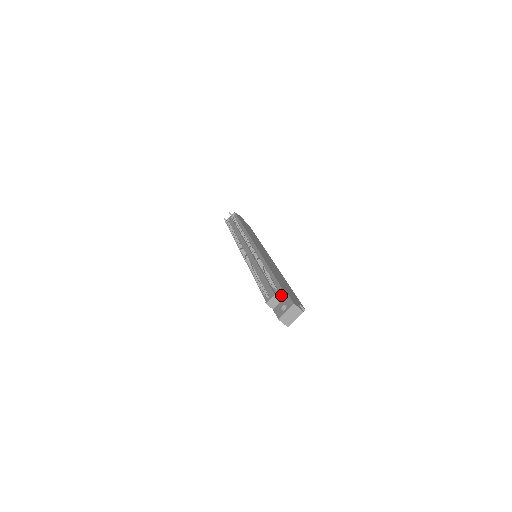
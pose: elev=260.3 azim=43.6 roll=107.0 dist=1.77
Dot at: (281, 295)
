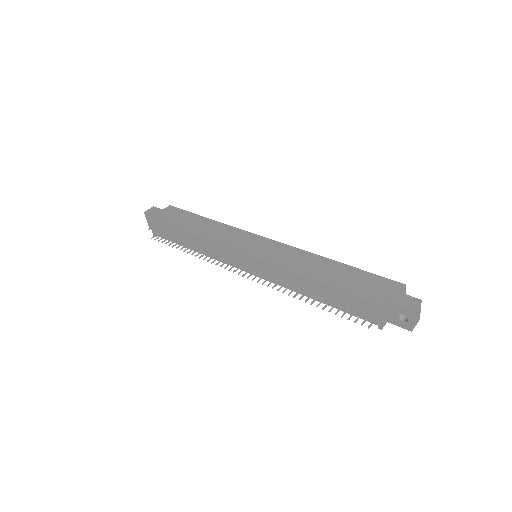
Dot at: (385, 311)
